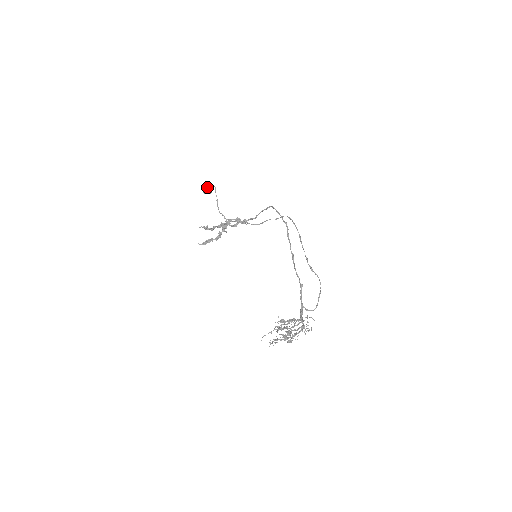
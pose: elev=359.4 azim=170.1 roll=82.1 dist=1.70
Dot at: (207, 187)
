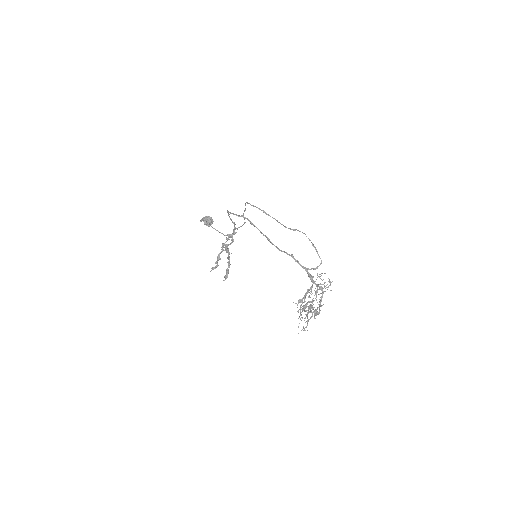
Dot at: (205, 222)
